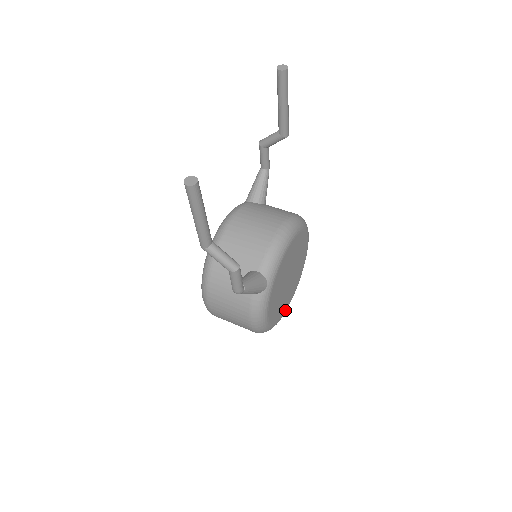
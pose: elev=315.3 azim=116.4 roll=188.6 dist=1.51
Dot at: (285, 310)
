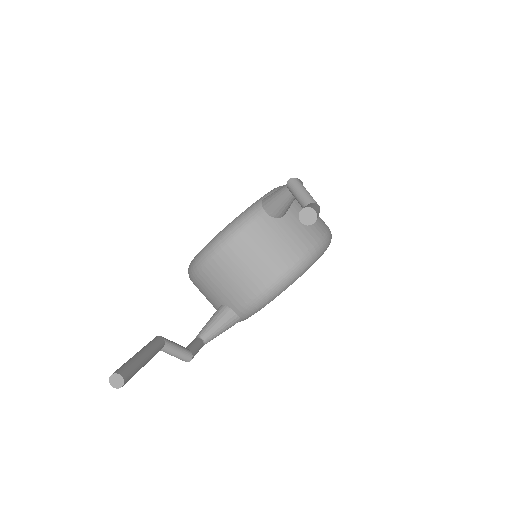
Dot at: occluded
